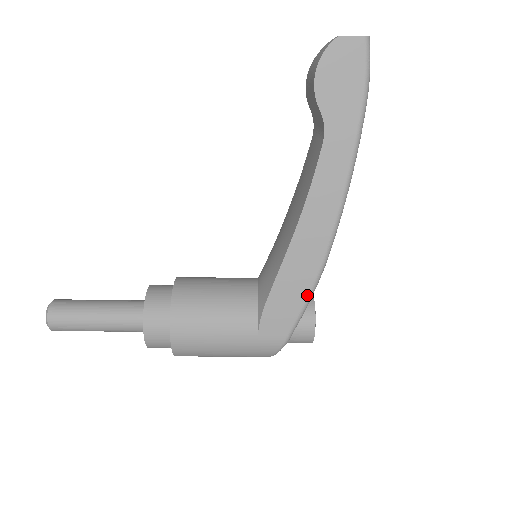
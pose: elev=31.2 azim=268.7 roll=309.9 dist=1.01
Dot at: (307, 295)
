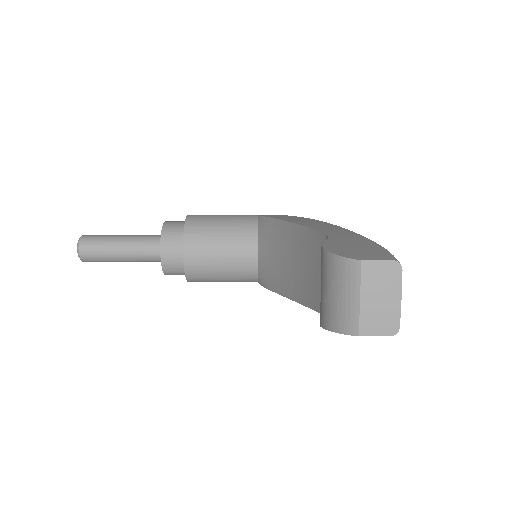
Dot at: occluded
